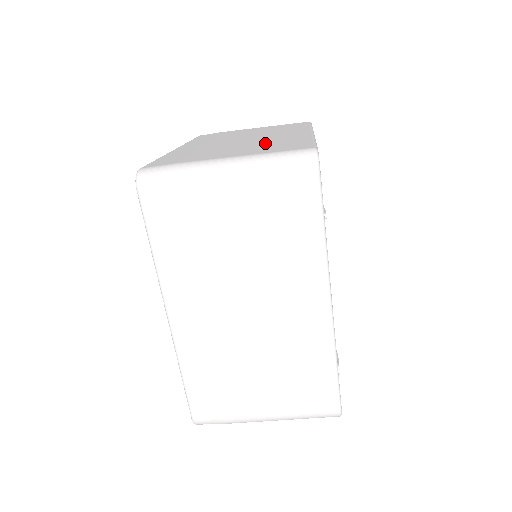
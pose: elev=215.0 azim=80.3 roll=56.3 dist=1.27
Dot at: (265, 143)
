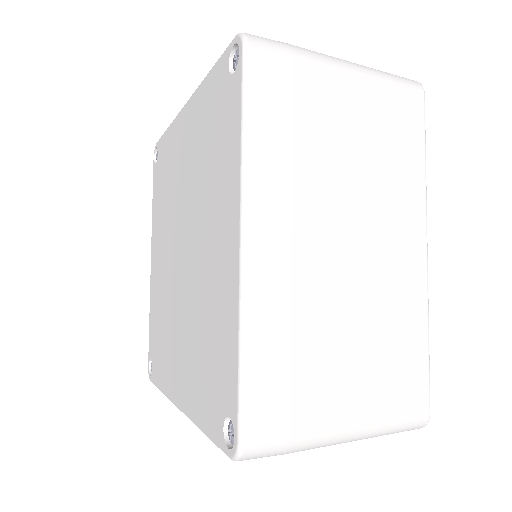
Dot at: occluded
